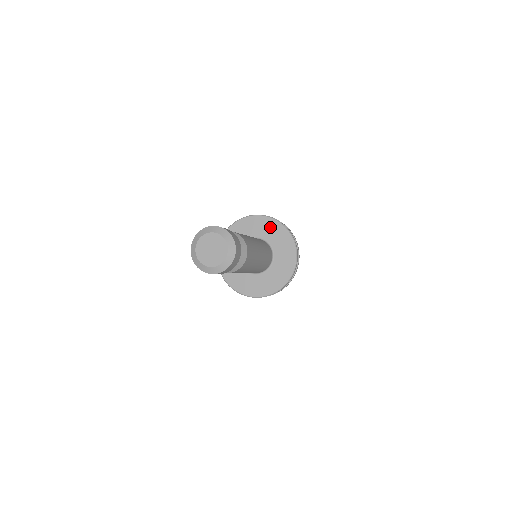
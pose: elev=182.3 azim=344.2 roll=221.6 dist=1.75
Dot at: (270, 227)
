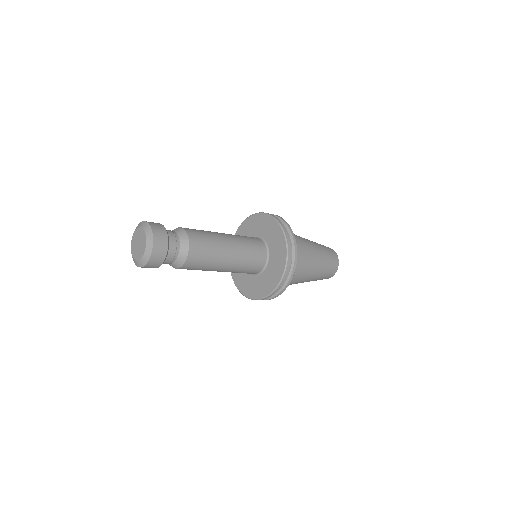
Dot at: (278, 241)
